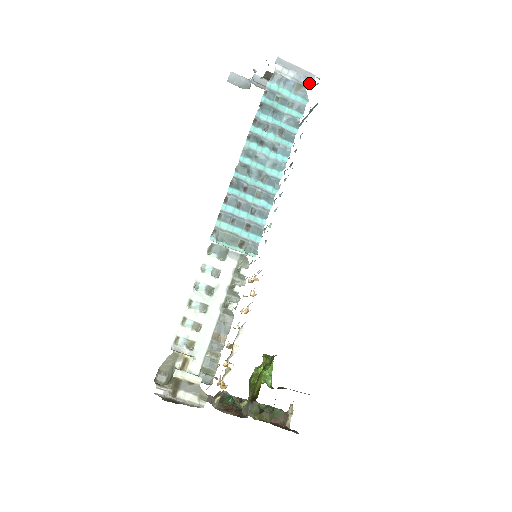
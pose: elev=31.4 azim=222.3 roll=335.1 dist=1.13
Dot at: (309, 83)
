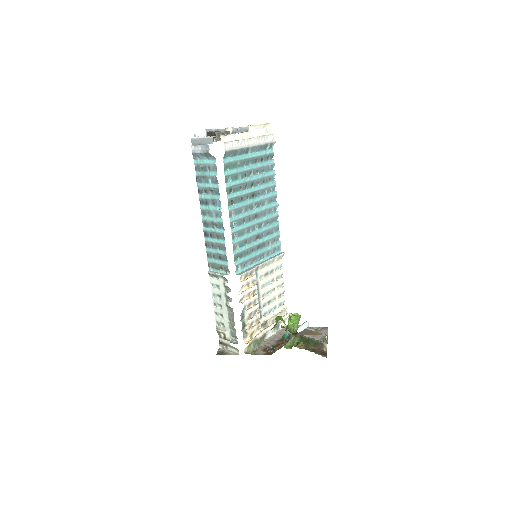
Dot at: (216, 140)
